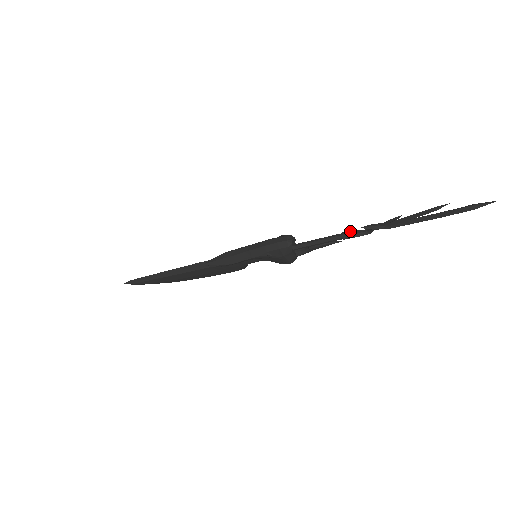
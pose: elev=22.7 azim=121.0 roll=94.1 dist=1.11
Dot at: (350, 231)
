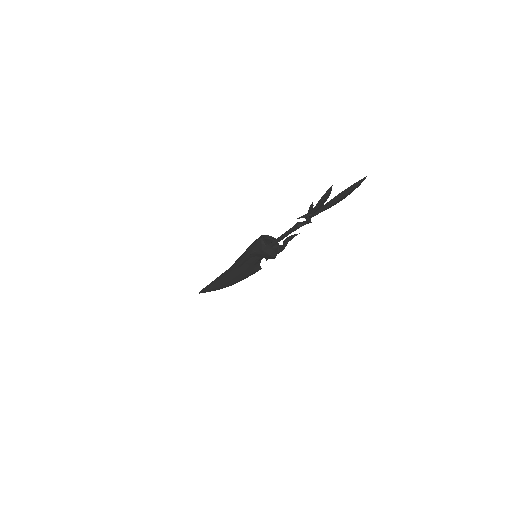
Dot at: (296, 223)
